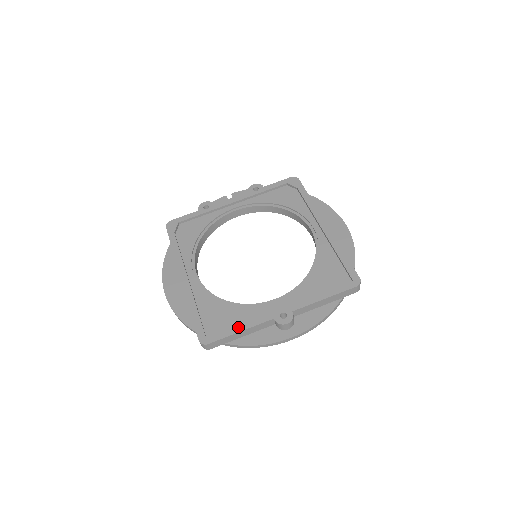
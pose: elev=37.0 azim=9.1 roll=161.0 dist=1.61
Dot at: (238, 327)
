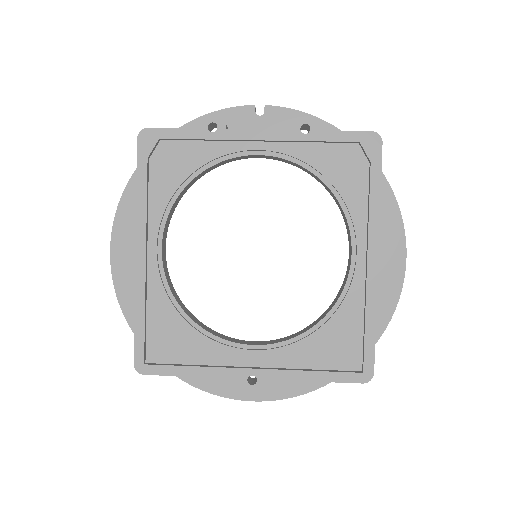
Dot at: (189, 369)
